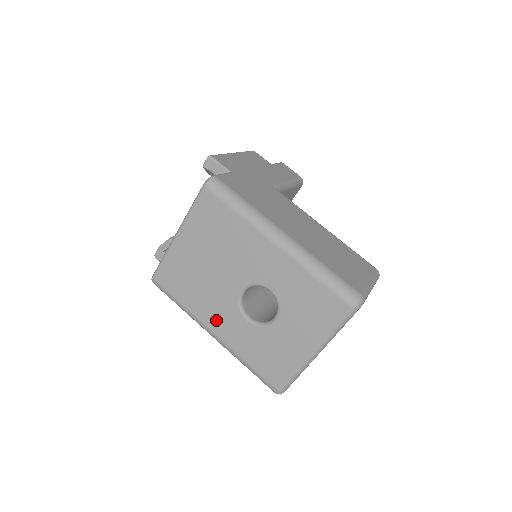
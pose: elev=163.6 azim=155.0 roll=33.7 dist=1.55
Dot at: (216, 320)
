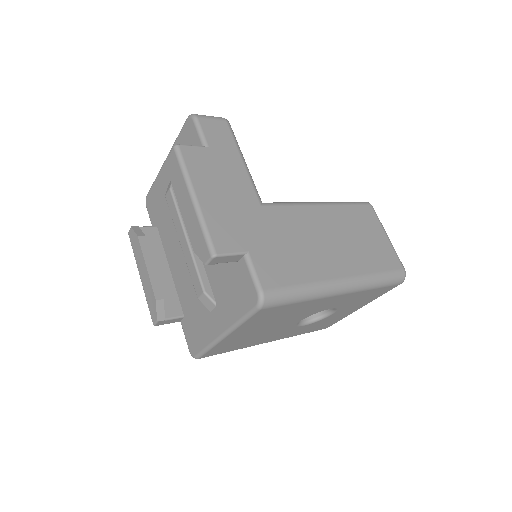
Dot at: (273, 338)
